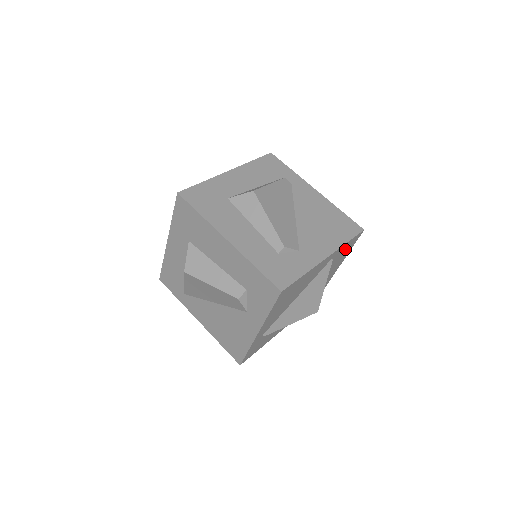
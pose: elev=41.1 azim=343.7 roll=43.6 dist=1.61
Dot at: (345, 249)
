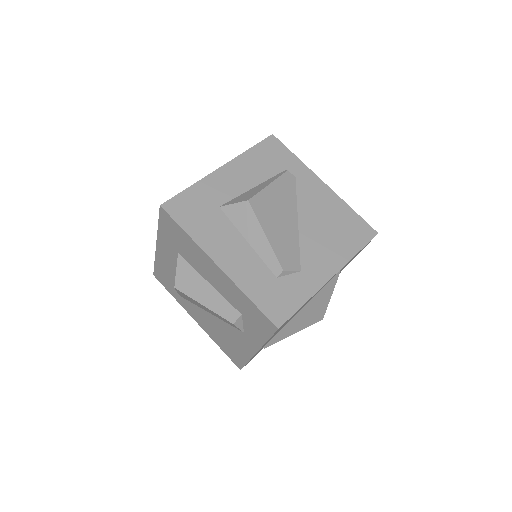
Dot at: occluded
